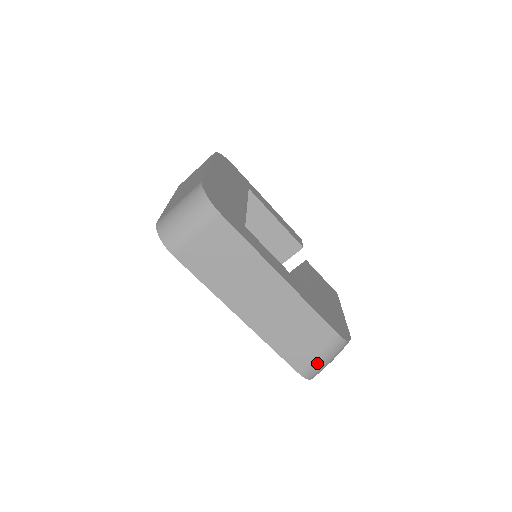
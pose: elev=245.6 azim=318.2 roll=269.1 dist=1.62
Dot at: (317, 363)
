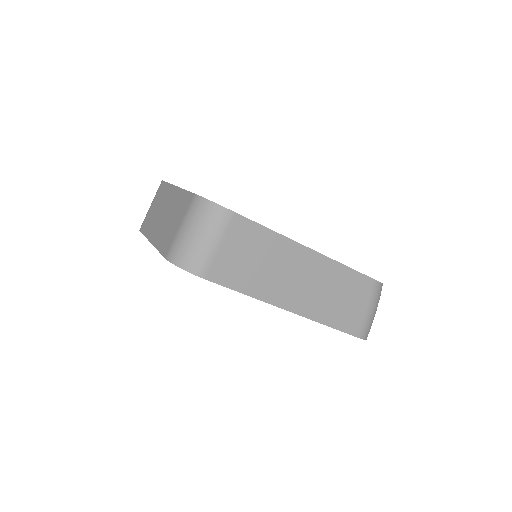
Dot at: (368, 318)
